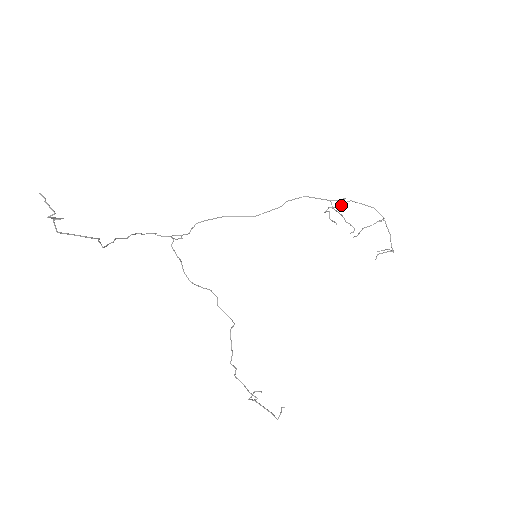
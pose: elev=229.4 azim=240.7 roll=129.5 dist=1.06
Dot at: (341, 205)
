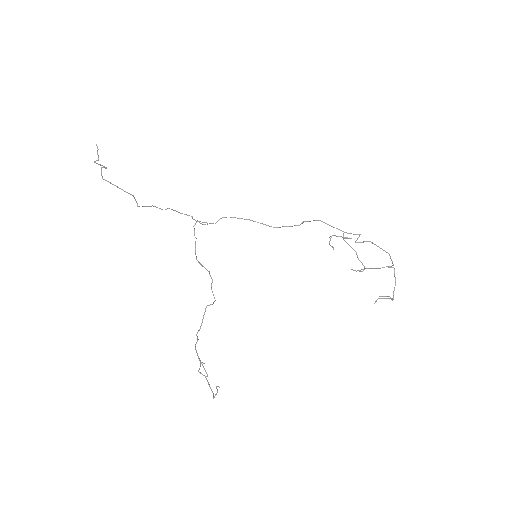
Dot at: occluded
